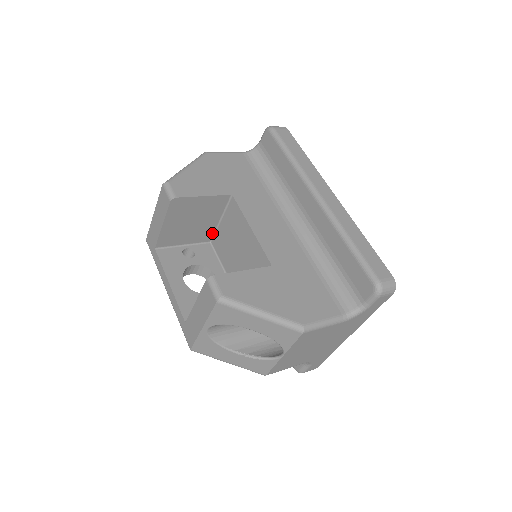
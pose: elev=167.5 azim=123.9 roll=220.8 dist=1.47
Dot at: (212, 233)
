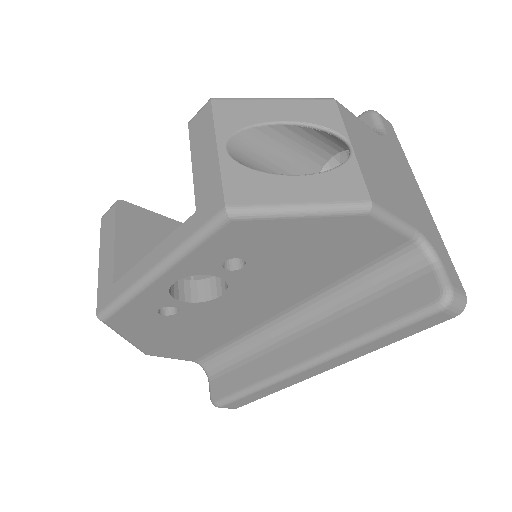
Dot at: occluded
